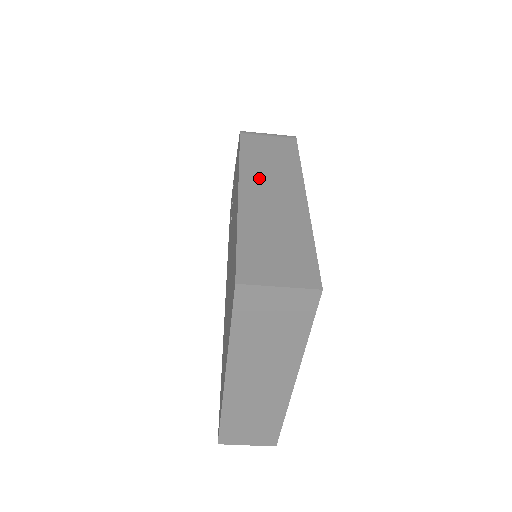
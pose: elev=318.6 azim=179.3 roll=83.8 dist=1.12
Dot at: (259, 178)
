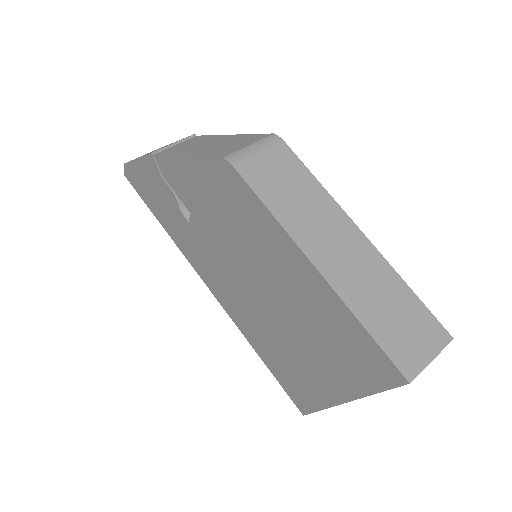
Dot at: (312, 234)
